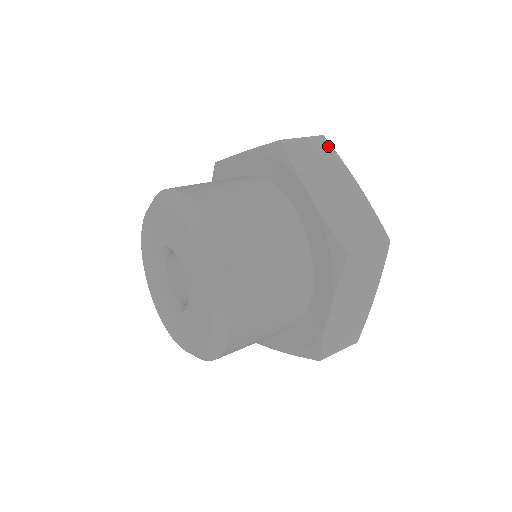
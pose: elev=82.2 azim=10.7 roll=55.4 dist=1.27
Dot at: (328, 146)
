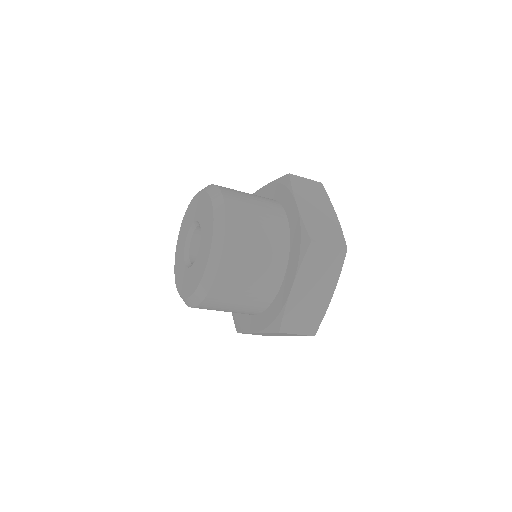
Dot at: (342, 259)
